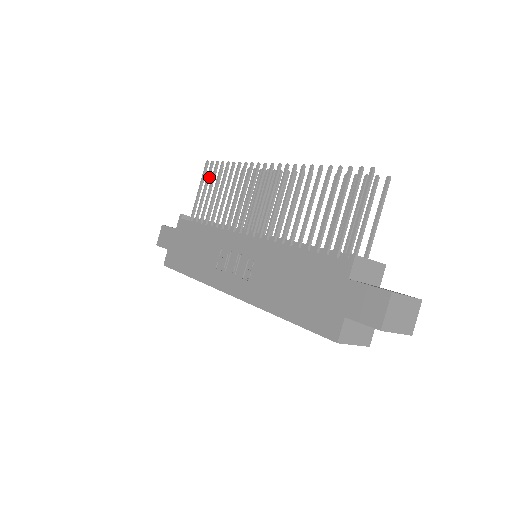
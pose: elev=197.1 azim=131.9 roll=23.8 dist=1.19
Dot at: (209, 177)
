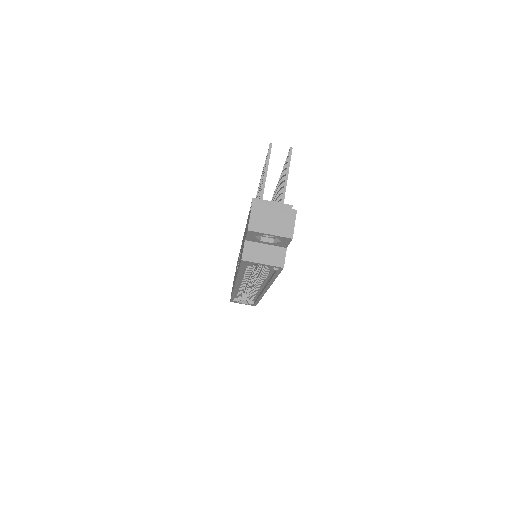
Dot at: occluded
